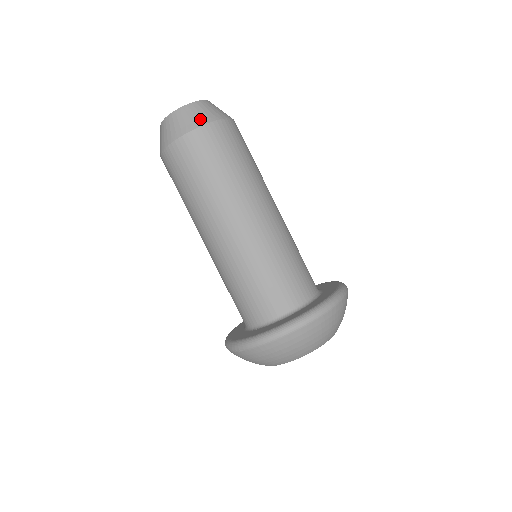
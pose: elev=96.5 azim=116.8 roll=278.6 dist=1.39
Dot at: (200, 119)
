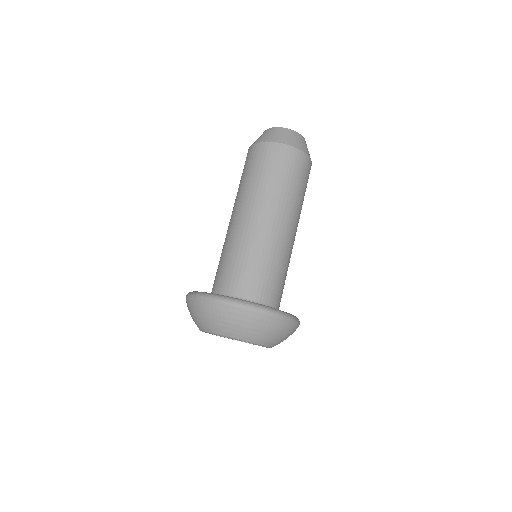
Dot at: (289, 141)
